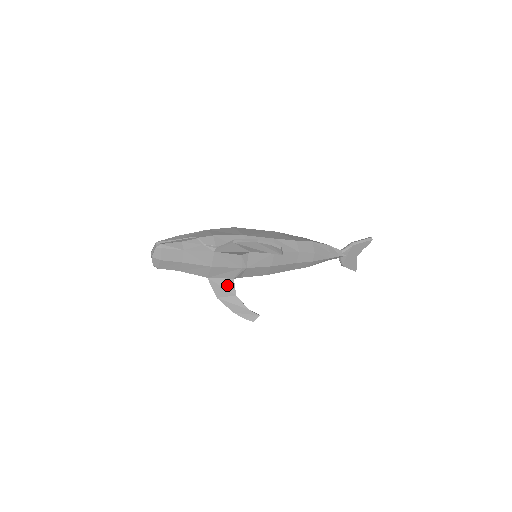
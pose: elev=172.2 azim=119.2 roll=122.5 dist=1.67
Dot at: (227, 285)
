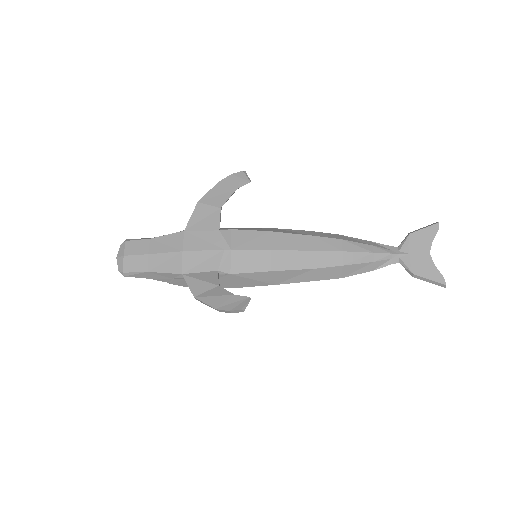
Dot at: (207, 278)
